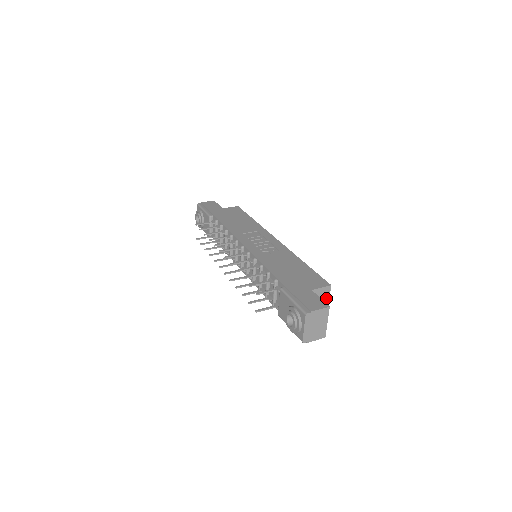
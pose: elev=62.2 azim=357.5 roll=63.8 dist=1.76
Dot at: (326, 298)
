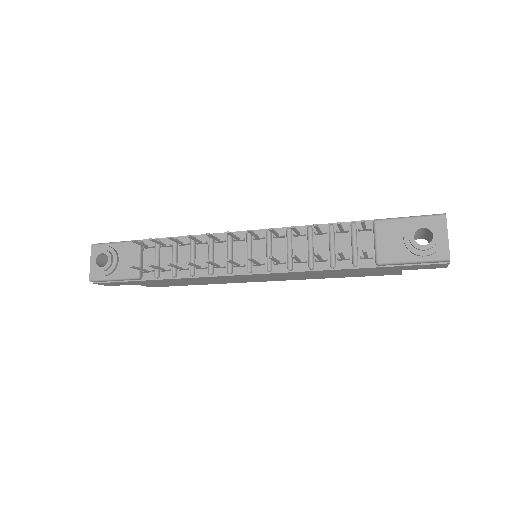
Dot at: occluded
